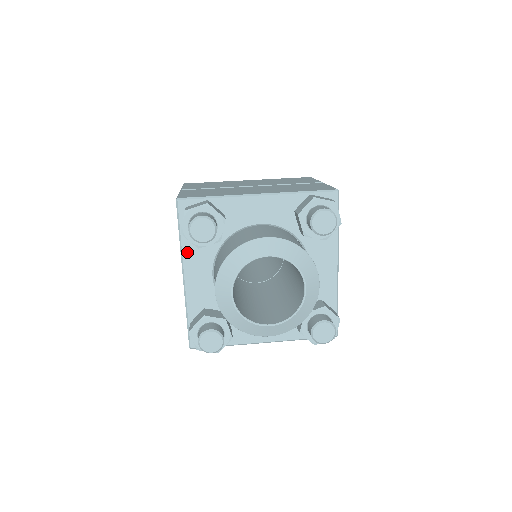
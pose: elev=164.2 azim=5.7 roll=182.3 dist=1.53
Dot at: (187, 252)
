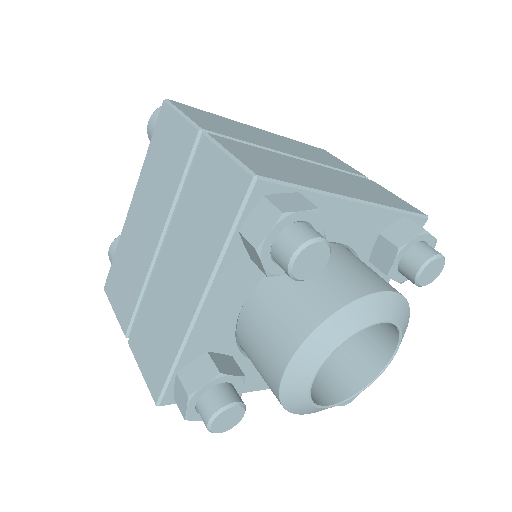
Dot at: (226, 268)
